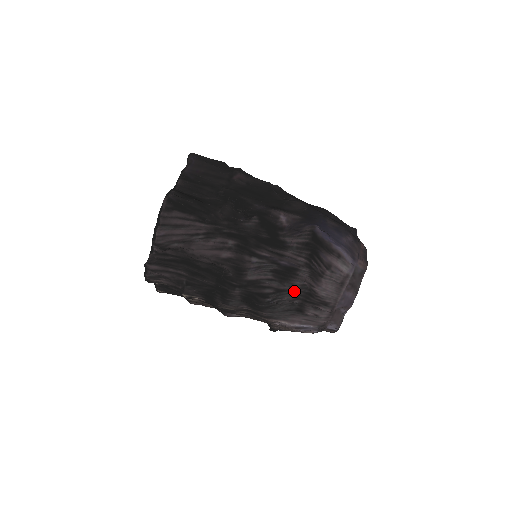
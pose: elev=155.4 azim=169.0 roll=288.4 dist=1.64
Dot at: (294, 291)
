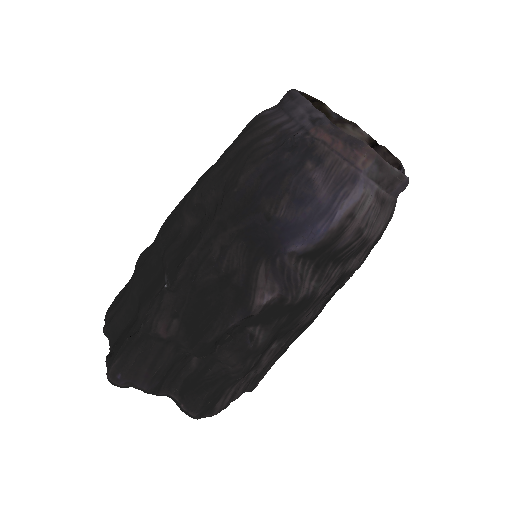
Dot at: (359, 265)
